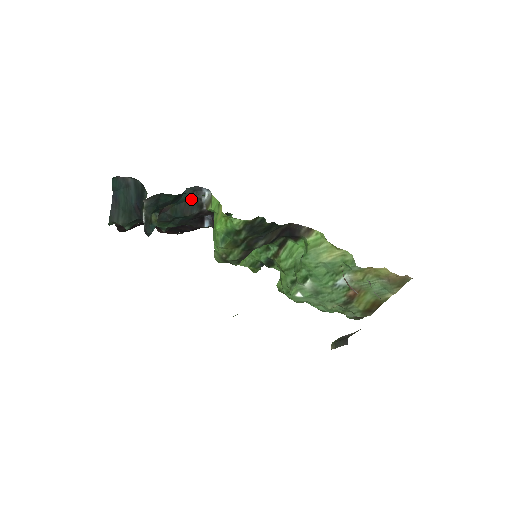
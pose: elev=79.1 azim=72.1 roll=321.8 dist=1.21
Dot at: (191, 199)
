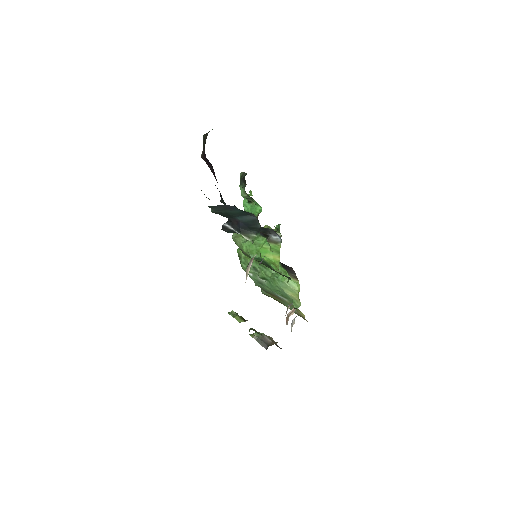
Dot at: (266, 228)
